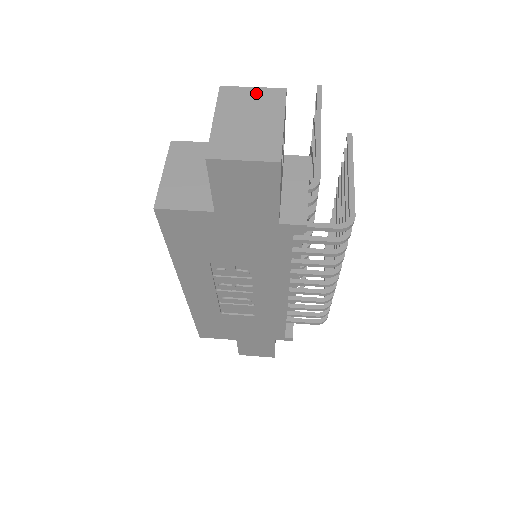
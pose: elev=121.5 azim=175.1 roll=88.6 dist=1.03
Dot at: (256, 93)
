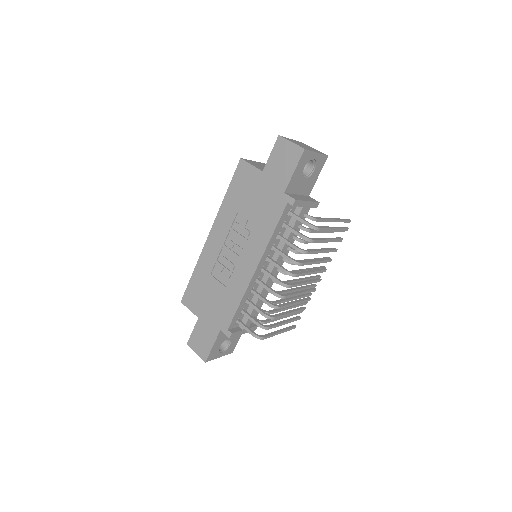
Dot at: (315, 149)
